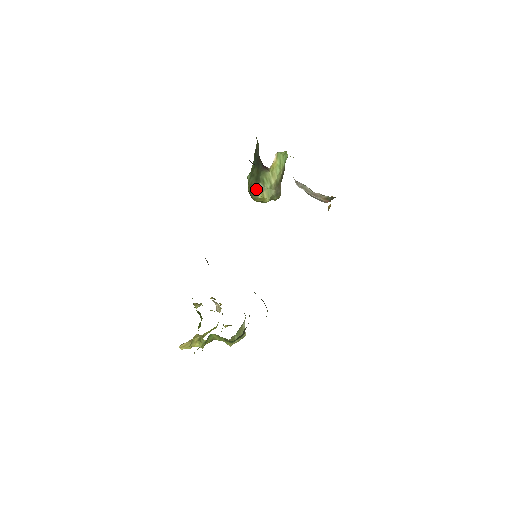
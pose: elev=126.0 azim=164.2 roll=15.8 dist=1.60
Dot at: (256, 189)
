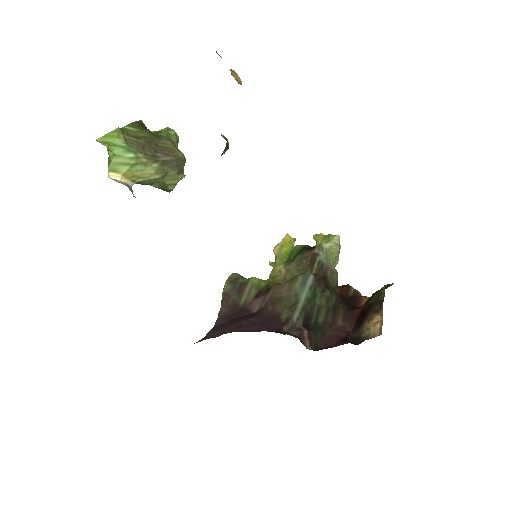
Dot at: occluded
